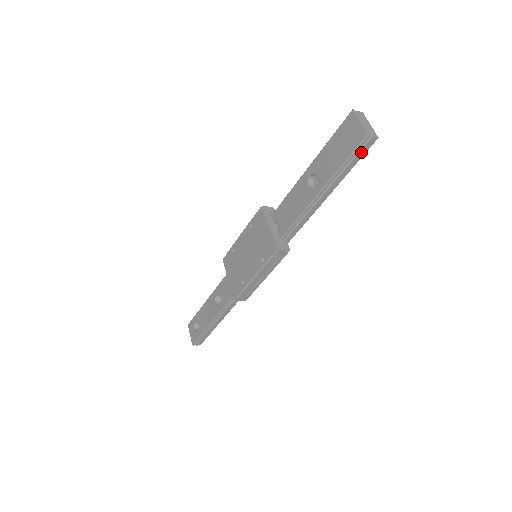
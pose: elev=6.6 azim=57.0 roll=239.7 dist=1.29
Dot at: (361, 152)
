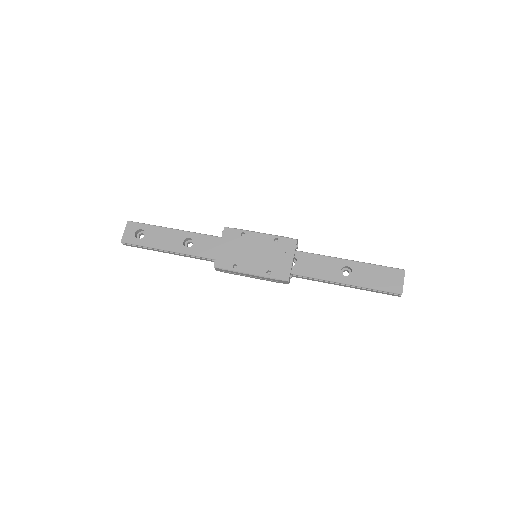
Dot at: (387, 293)
